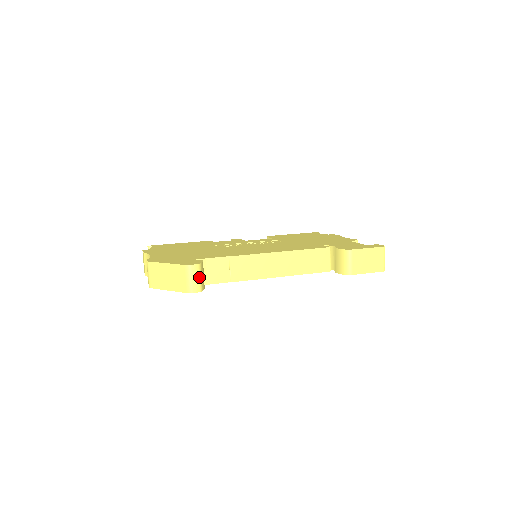
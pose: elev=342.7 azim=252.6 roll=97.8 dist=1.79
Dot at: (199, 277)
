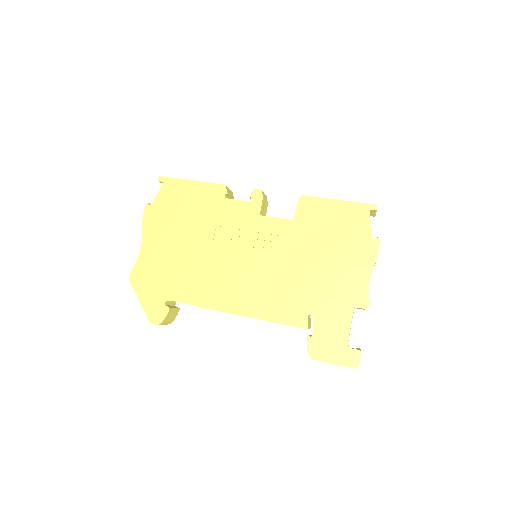
Dot at: (164, 324)
